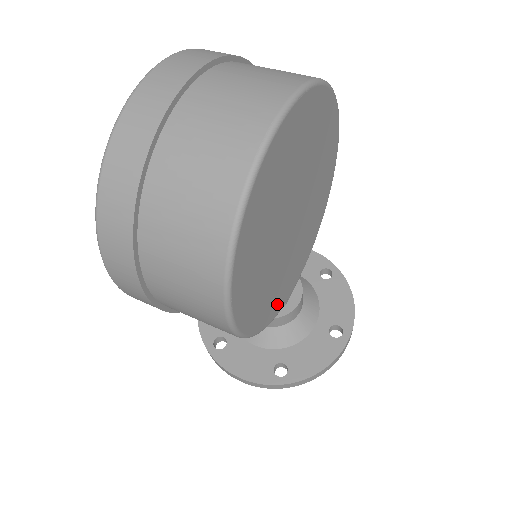
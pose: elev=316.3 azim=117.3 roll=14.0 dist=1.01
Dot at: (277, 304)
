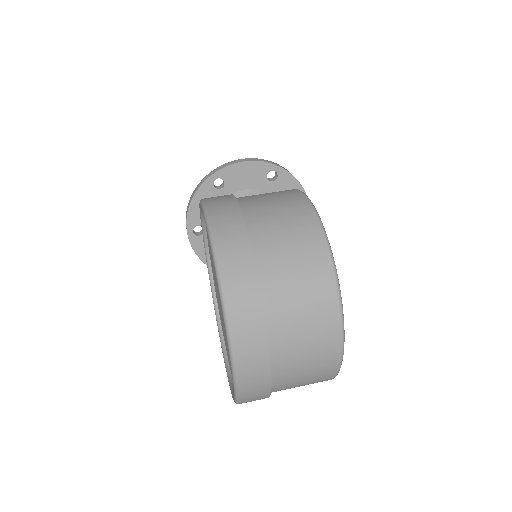
Dot at: occluded
